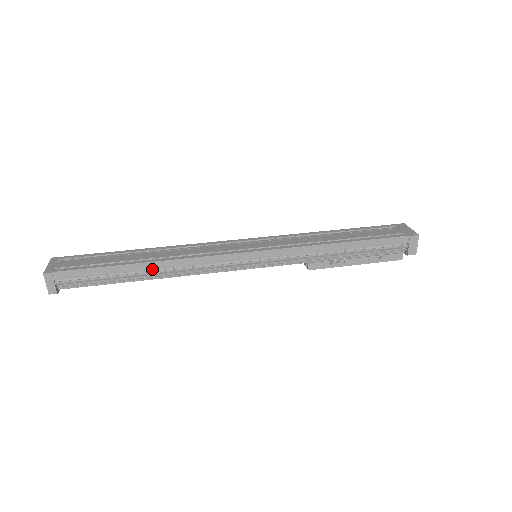
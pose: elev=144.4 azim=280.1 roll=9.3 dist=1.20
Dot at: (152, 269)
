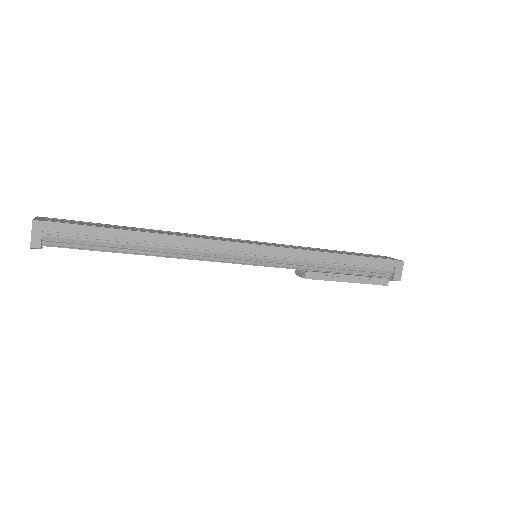
Dot at: (154, 242)
